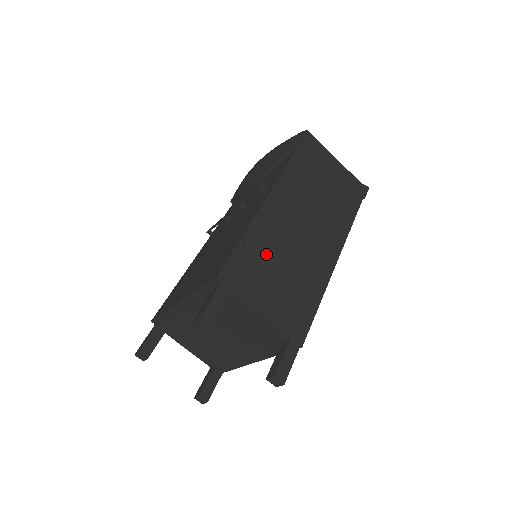
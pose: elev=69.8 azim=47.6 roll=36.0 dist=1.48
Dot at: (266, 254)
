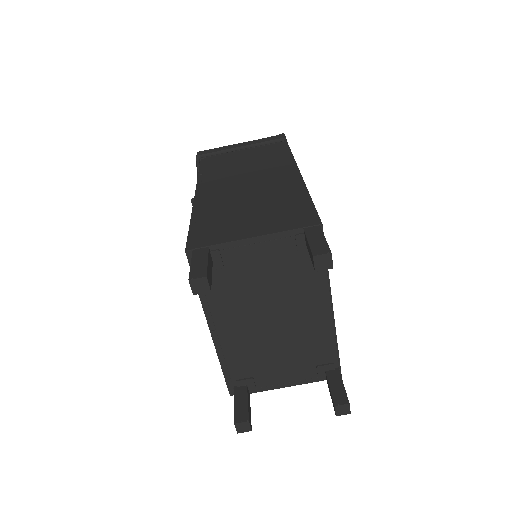
Dot at: (223, 212)
